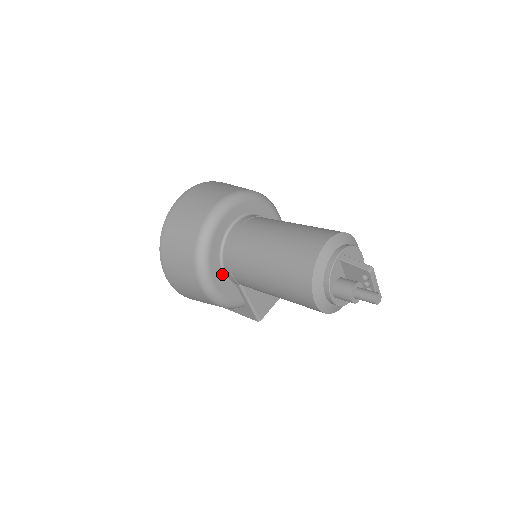
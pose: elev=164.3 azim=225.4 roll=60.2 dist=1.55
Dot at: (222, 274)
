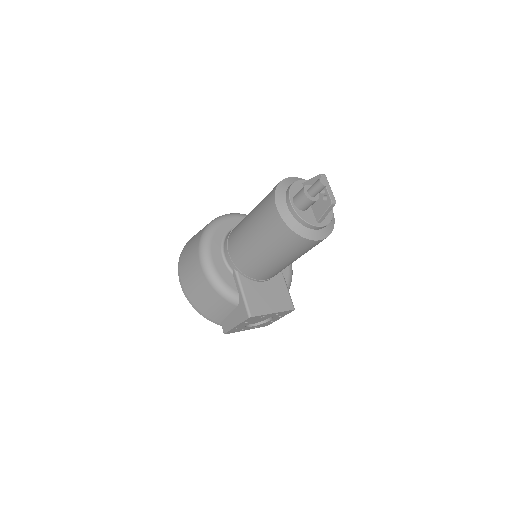
Dot at: (221, 255)
